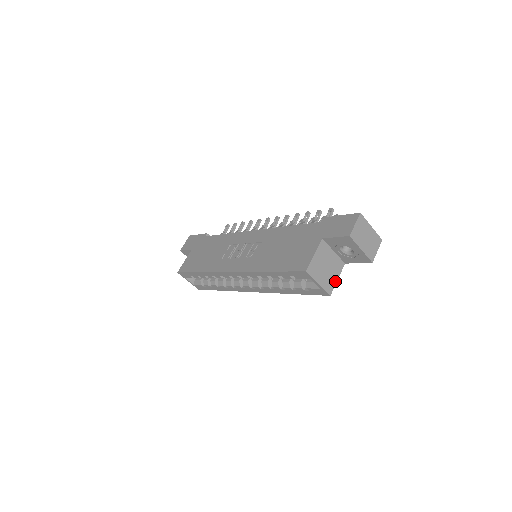
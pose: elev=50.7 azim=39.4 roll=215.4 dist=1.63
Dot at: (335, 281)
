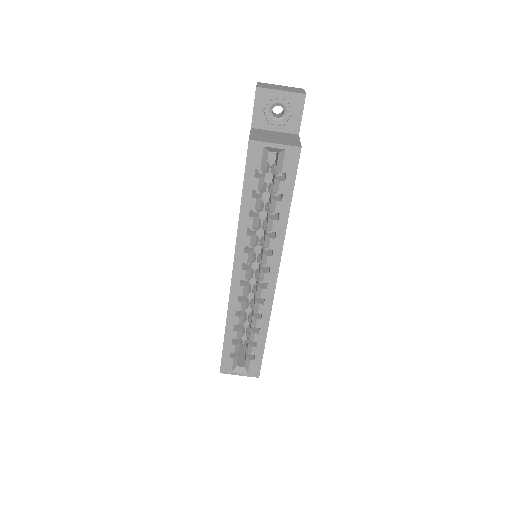
Dot at: (297, 142)
